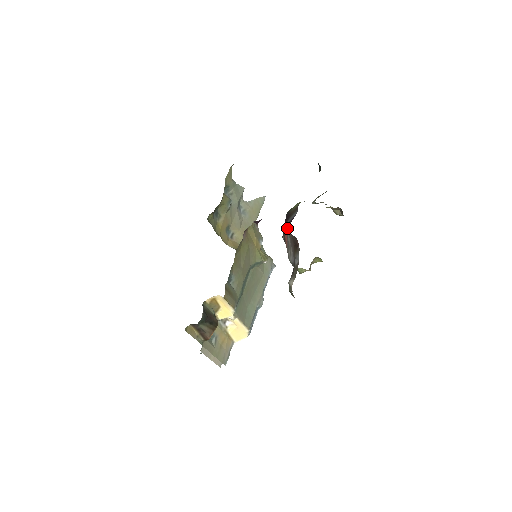
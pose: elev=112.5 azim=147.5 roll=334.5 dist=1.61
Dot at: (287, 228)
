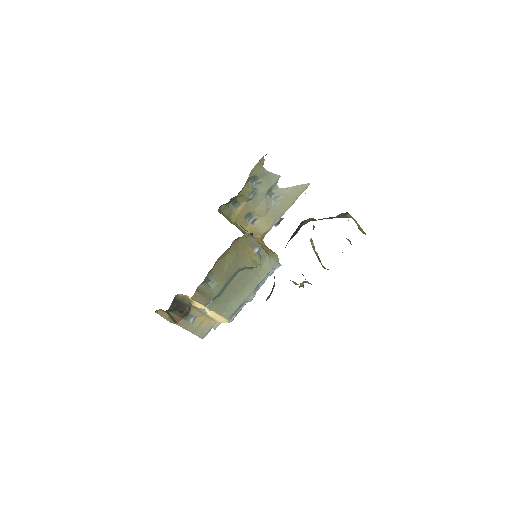
Dot at: (287, 243)
